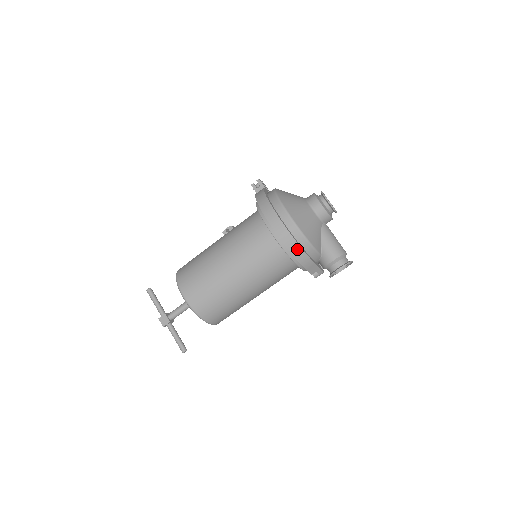
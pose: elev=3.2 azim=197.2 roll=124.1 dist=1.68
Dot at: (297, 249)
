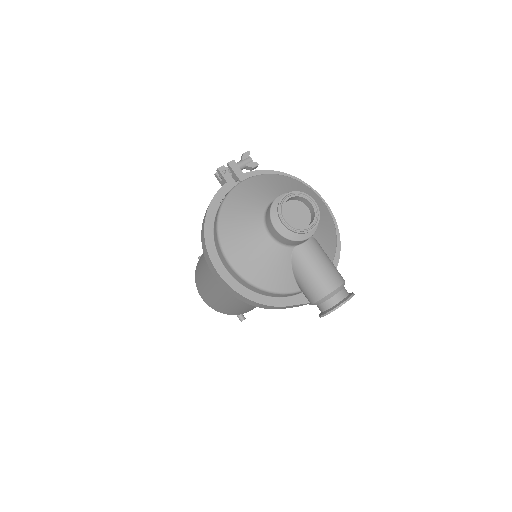
Dot at: (249, 301)
